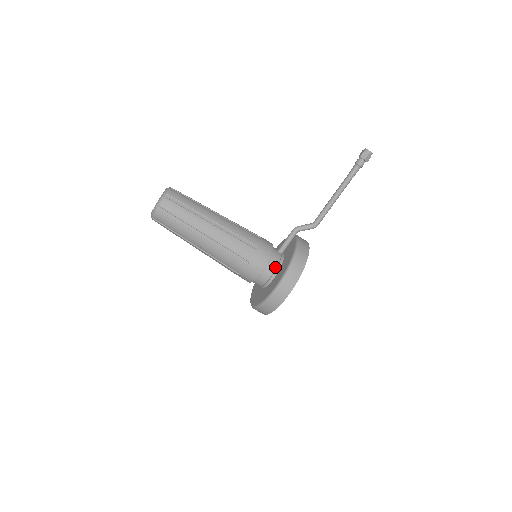
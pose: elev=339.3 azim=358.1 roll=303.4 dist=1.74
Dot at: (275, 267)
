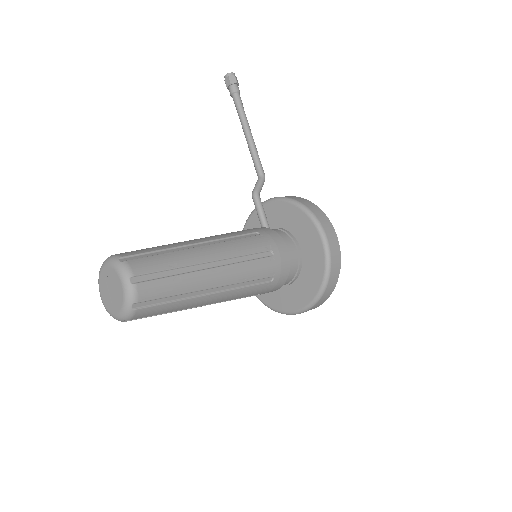
Dot at: (288, 237)
